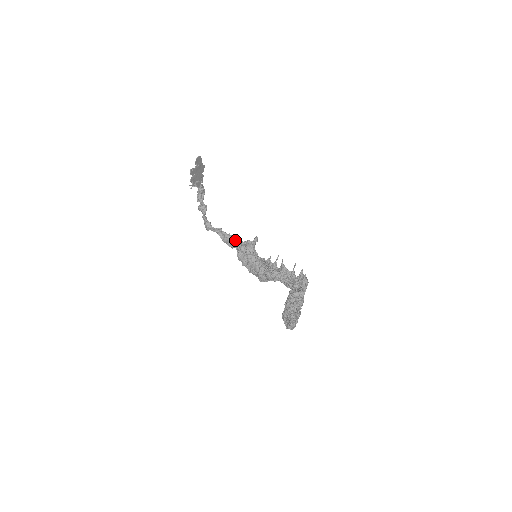
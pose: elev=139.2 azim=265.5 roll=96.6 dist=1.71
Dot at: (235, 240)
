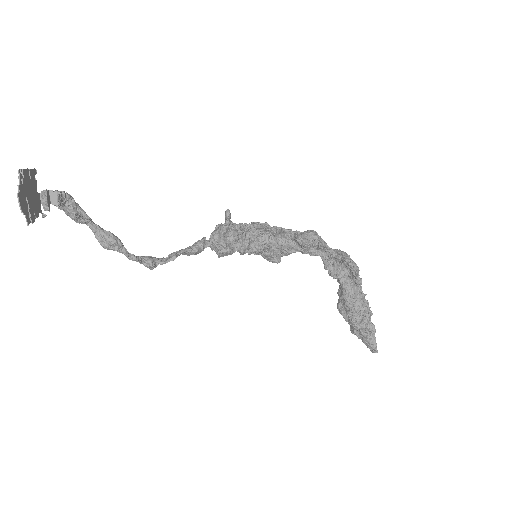
Dot at: (203, 246)
